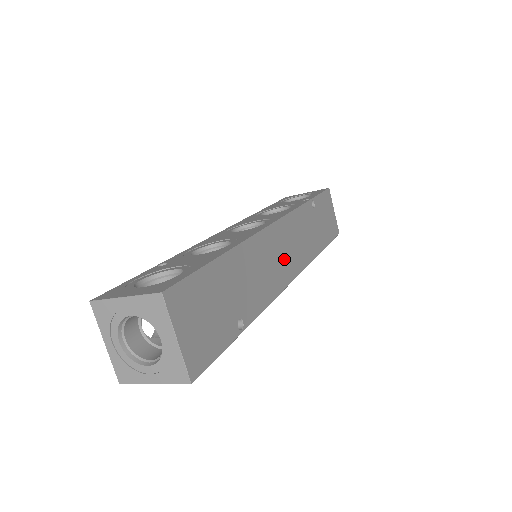
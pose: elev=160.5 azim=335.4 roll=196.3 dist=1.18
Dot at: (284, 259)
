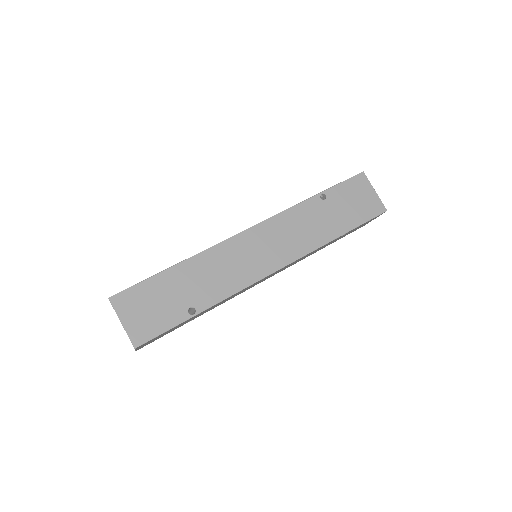
Dot at: (262, 256)
